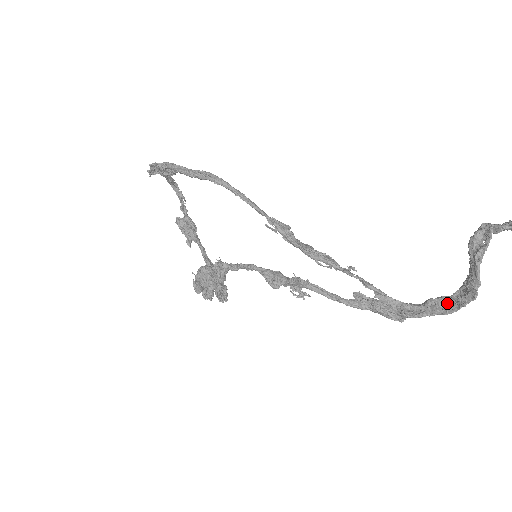
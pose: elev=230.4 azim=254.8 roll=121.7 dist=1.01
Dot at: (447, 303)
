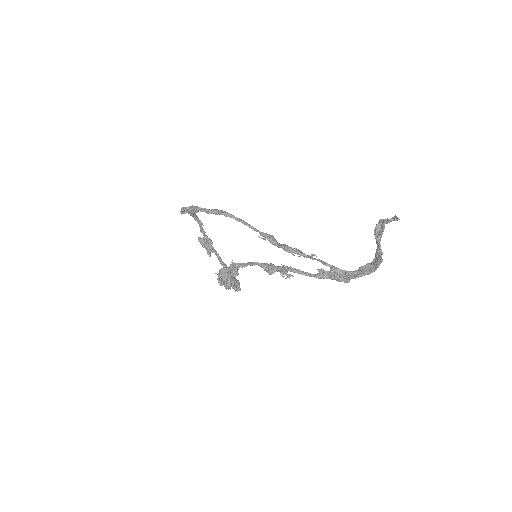
Dot at: (370, 267)
